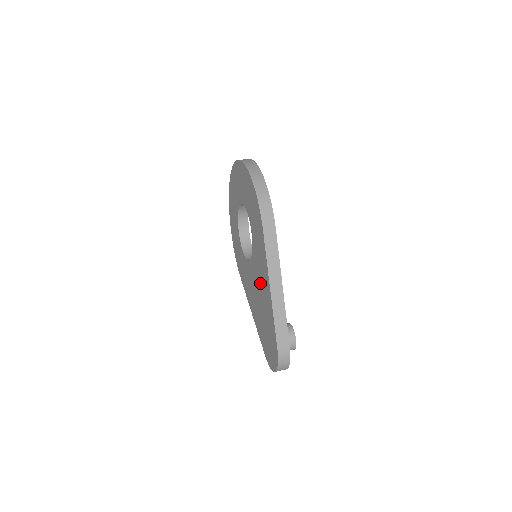
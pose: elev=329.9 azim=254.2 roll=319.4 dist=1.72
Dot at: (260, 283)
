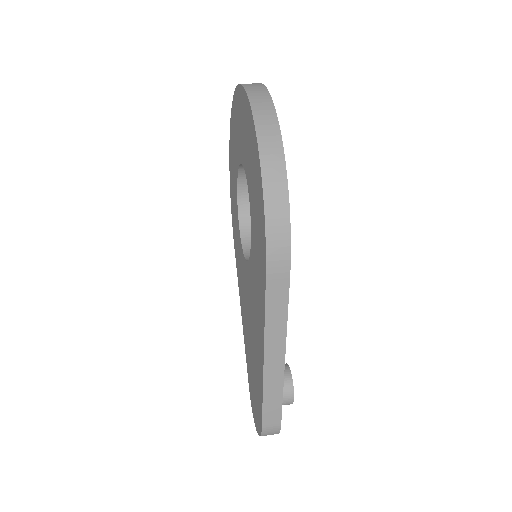
Dot at: (253, 317)
